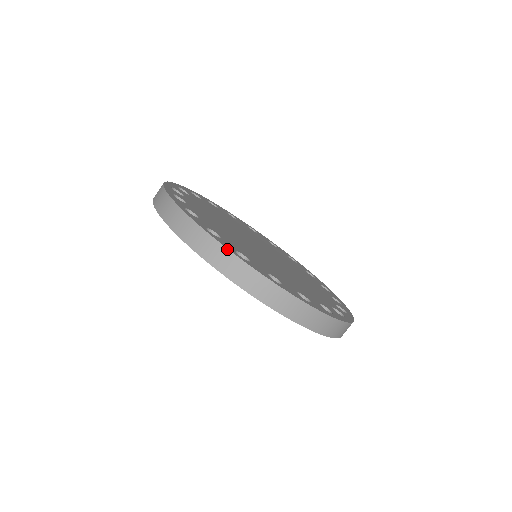
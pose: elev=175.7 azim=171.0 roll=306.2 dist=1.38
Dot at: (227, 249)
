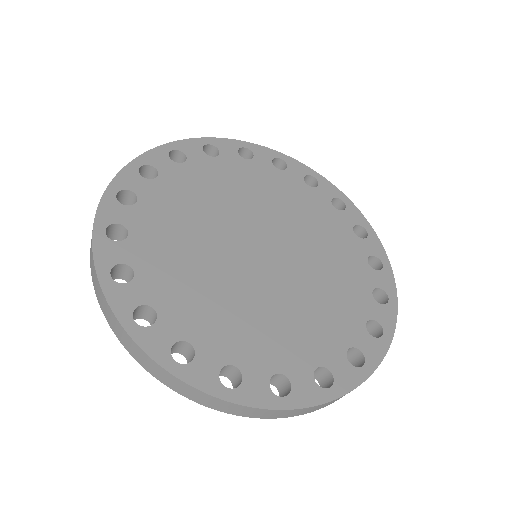
Dot at: (152, 360)
